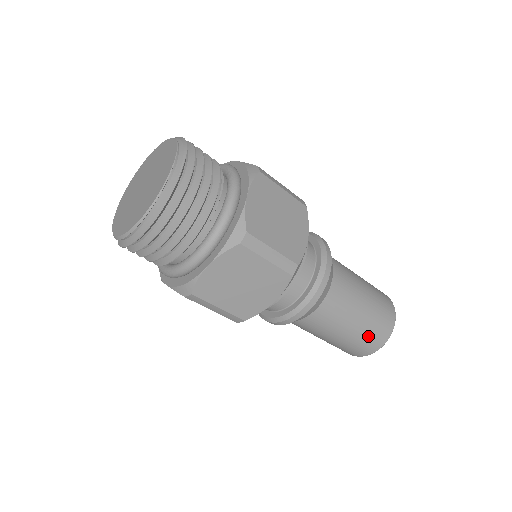
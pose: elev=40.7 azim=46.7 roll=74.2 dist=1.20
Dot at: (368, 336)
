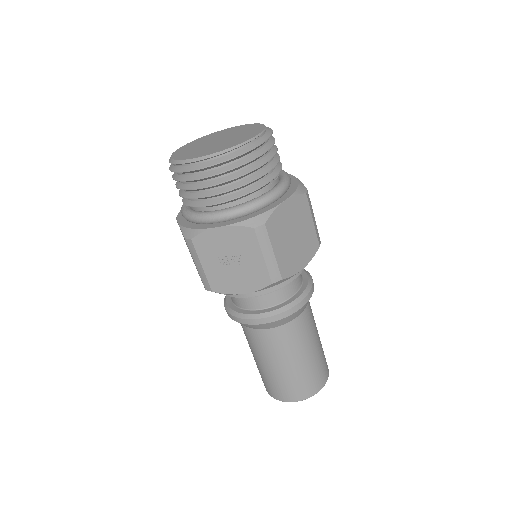
Dot at: (320, 365)
